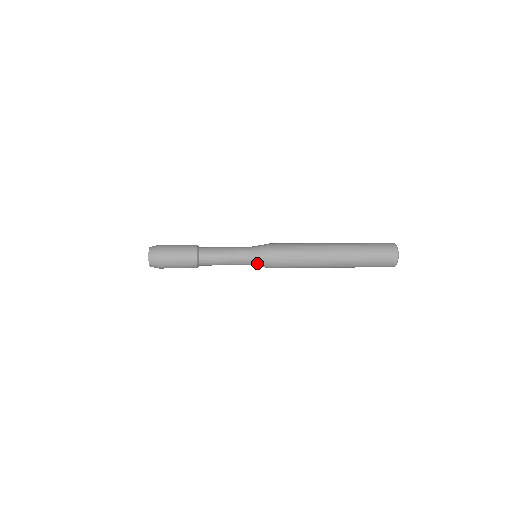
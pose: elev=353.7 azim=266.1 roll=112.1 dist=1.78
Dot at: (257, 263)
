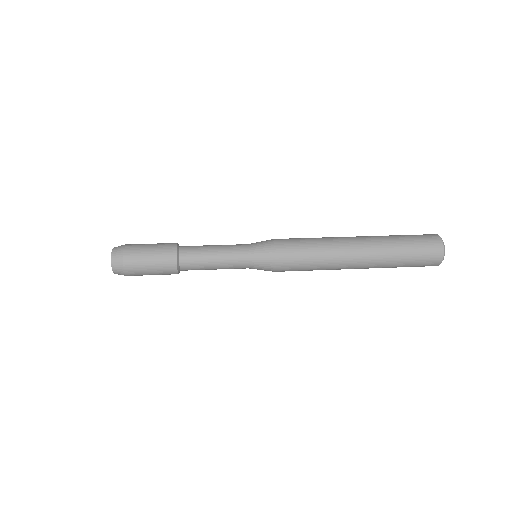
Dot at: (258, 265)
